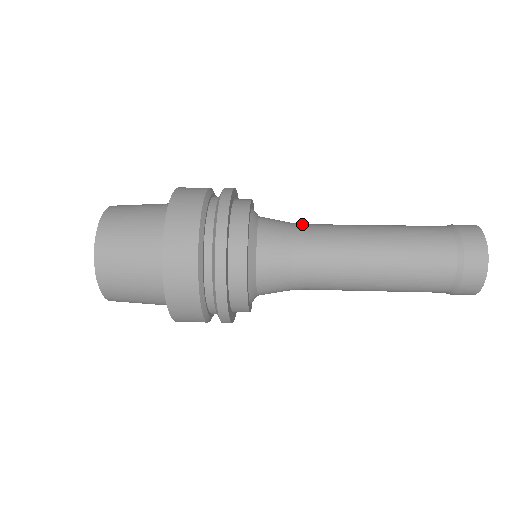
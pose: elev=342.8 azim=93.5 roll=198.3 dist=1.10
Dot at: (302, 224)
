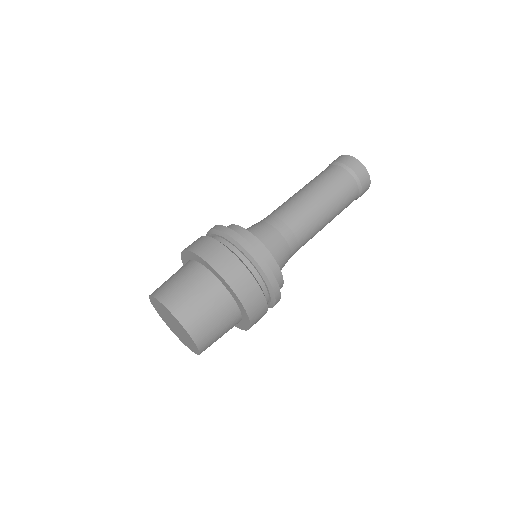
Dot at: (275, 220)
